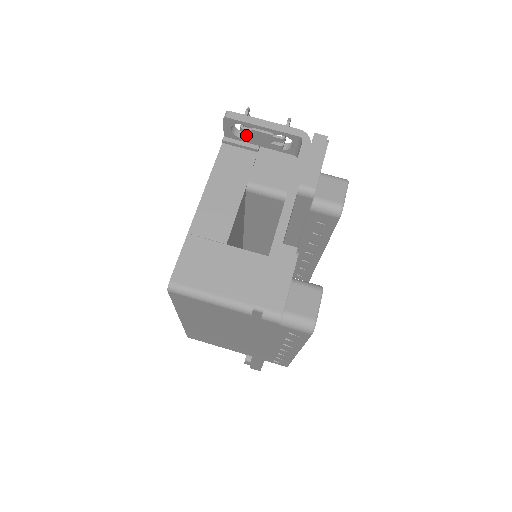
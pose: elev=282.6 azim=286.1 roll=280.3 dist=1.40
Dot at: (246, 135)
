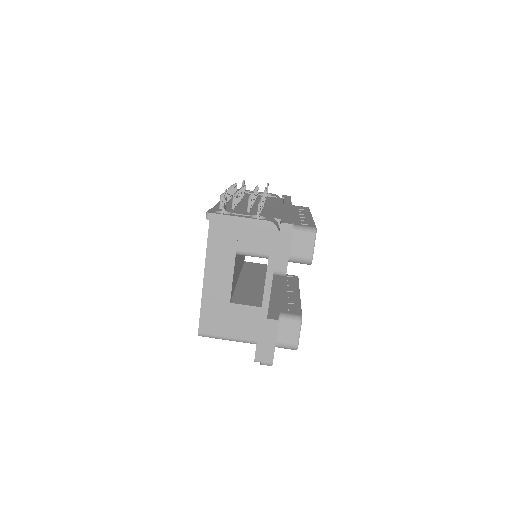
Dot at: occluded
